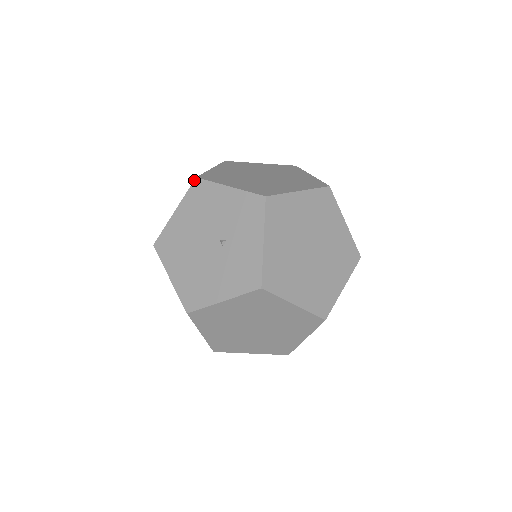
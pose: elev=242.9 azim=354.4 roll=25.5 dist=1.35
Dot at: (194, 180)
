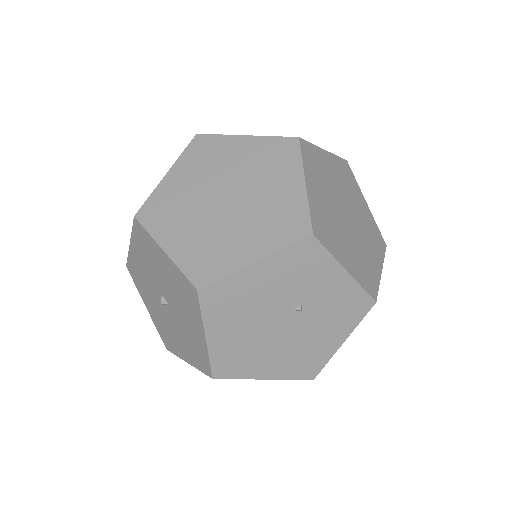
Dot at: (198, 294)
